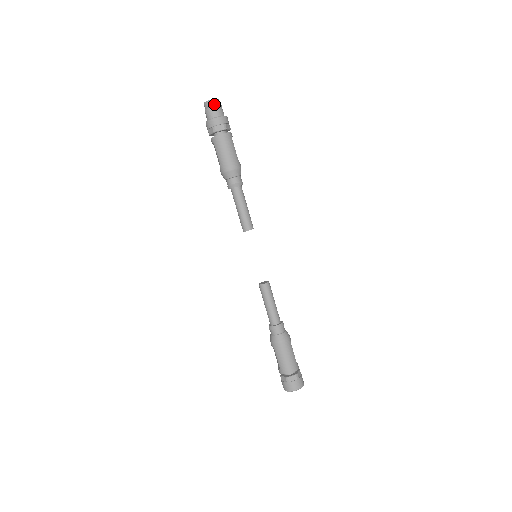
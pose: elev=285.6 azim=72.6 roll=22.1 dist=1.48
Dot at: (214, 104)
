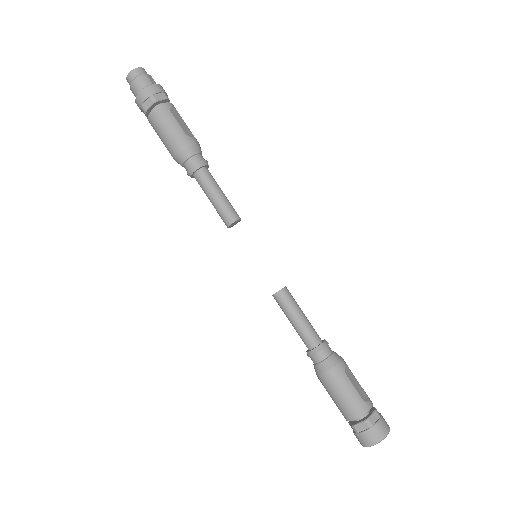
Dot at: (134, 77)
